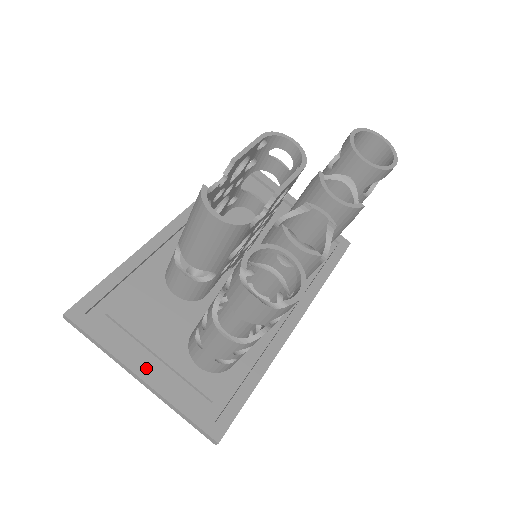
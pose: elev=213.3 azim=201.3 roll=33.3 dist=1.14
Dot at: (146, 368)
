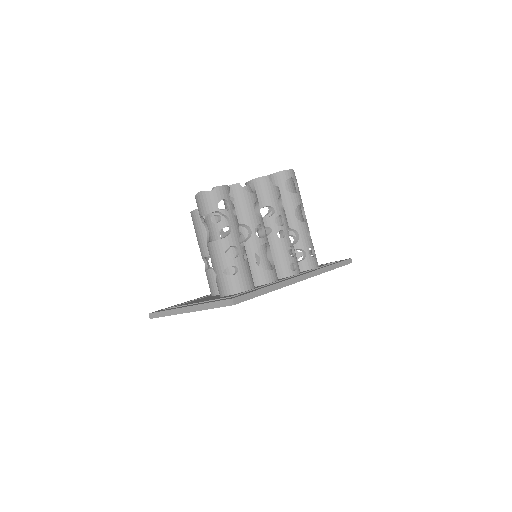
Dot at: occluded
